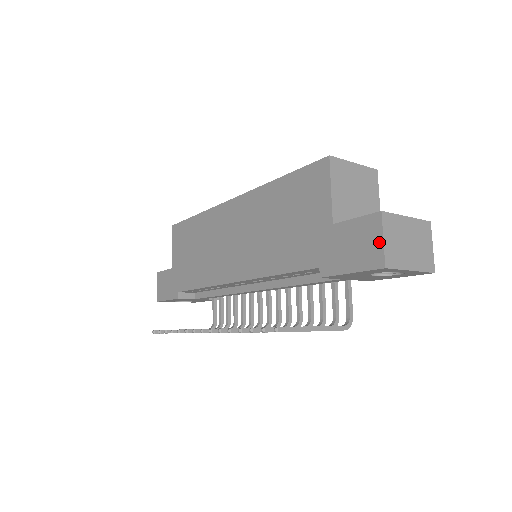
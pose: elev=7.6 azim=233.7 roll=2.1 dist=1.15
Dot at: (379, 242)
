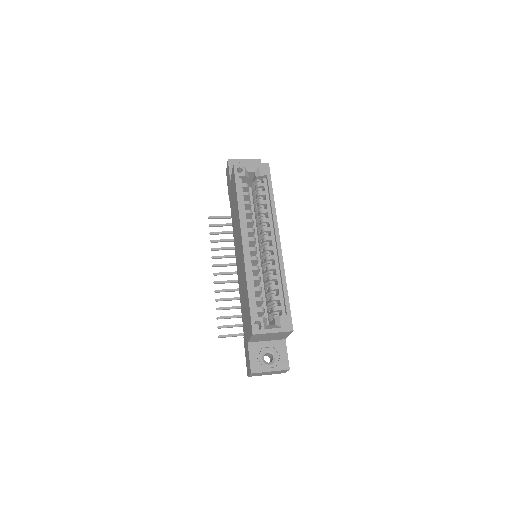
Dot at: (249, 373)
